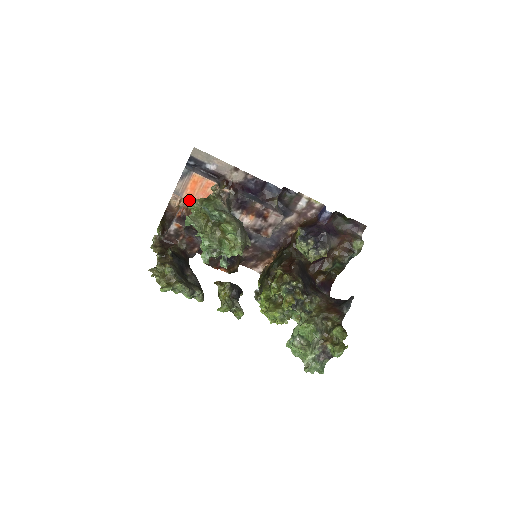
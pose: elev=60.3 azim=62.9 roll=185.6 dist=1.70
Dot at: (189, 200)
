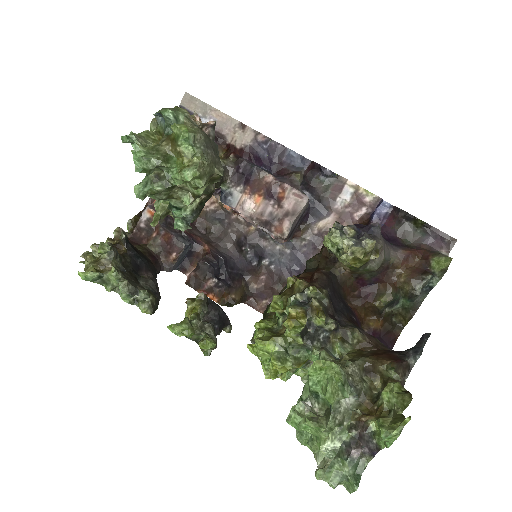
Dot at: occluded
